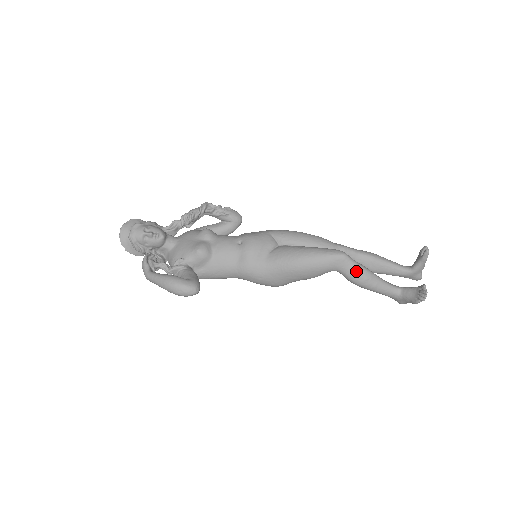
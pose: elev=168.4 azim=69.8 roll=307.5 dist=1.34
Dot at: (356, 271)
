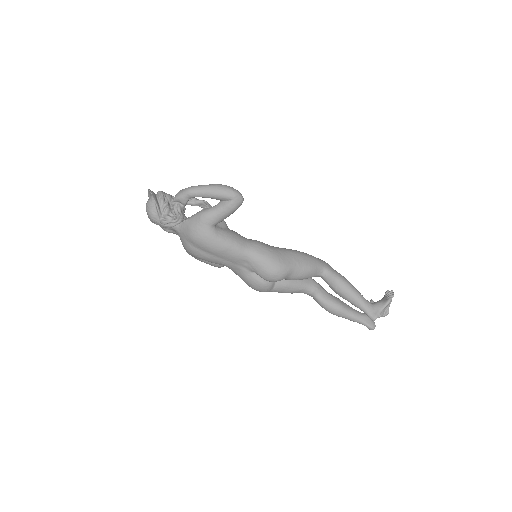
Dot at: (339, 273)
